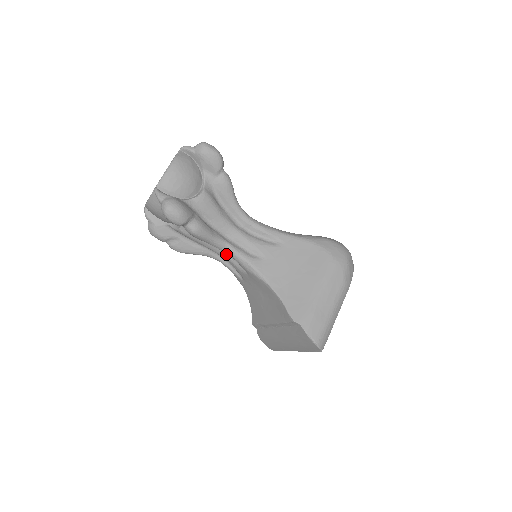
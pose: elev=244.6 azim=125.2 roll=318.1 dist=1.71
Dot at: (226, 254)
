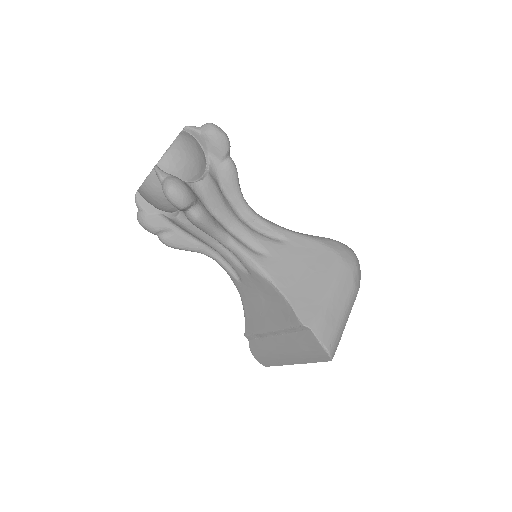
Dot at: (226, 250)
